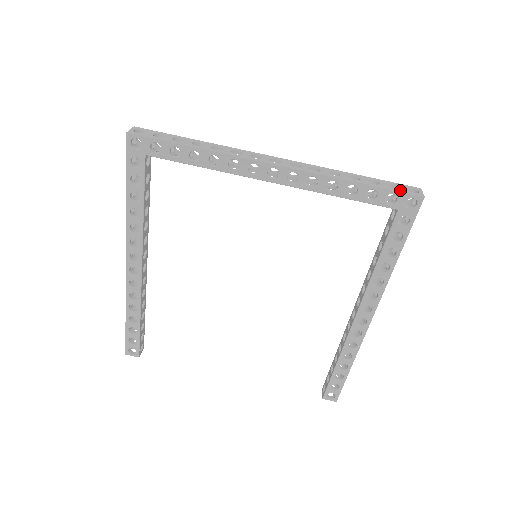
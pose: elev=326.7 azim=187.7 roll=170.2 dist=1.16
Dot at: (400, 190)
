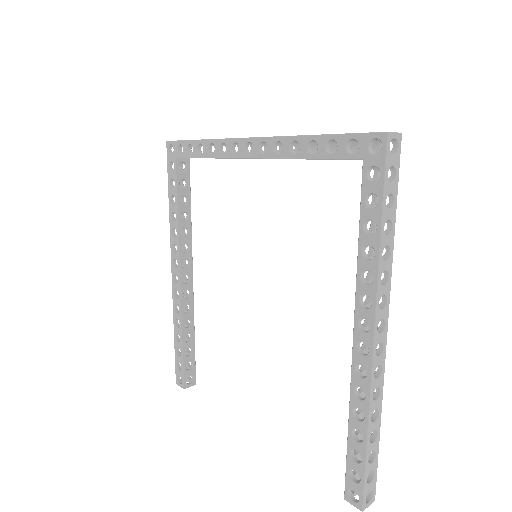
Dot at: (361, 133)
